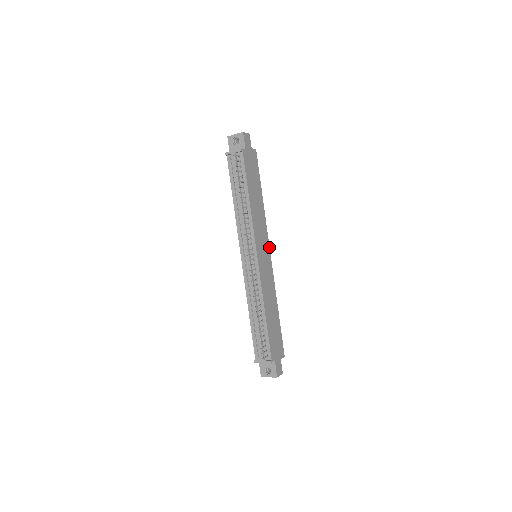
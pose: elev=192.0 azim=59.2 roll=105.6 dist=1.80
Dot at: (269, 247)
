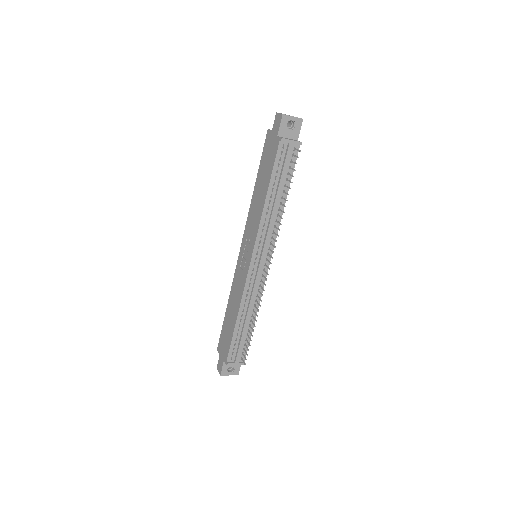
Dot at: occluded
